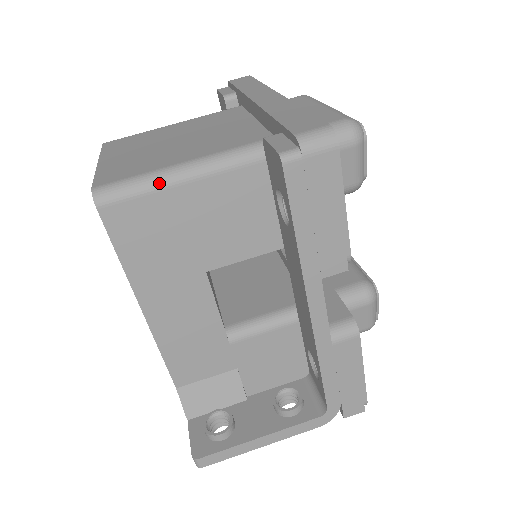
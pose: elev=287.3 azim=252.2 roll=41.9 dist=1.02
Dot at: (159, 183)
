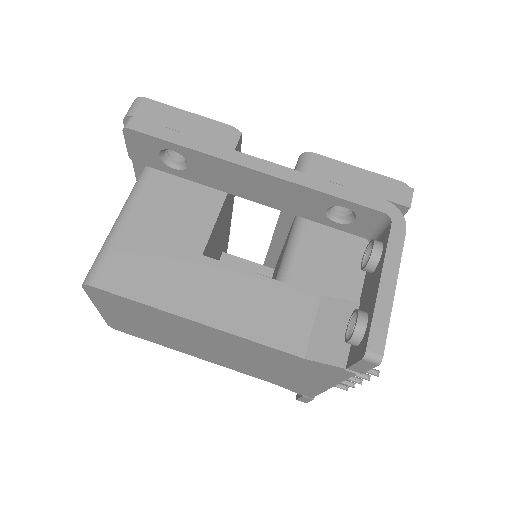
Dot at: (111, 238)
